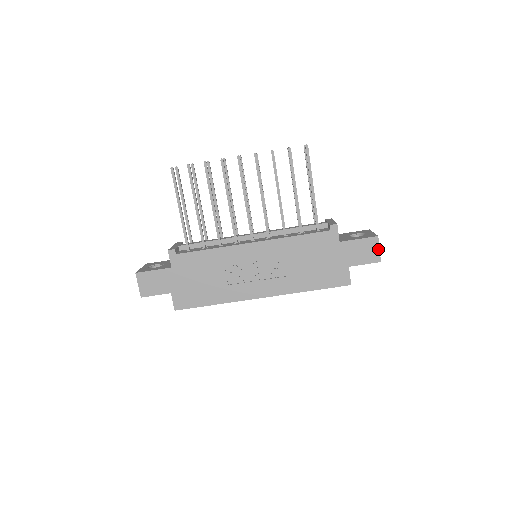
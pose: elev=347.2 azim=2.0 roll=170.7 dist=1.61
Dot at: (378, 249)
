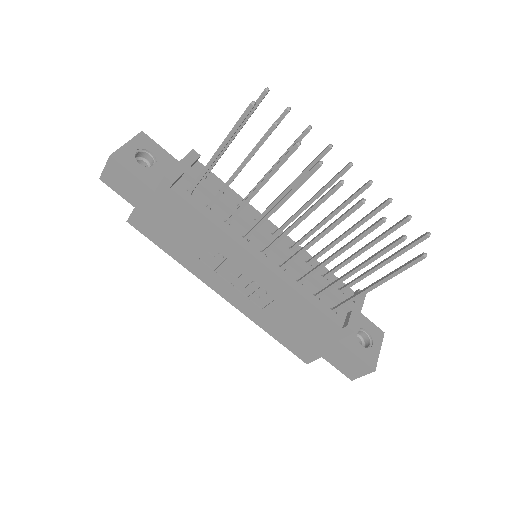
Dot at: (362, 375)
